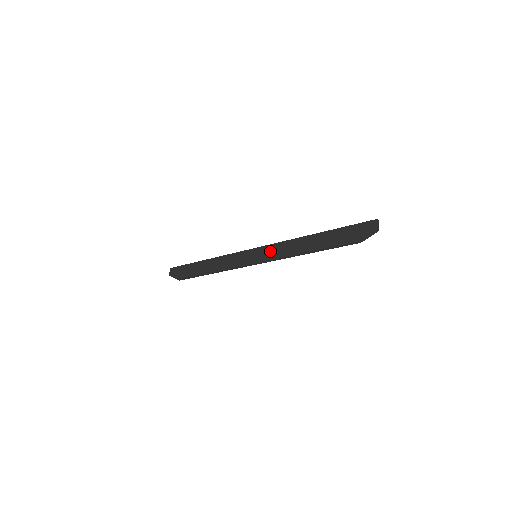
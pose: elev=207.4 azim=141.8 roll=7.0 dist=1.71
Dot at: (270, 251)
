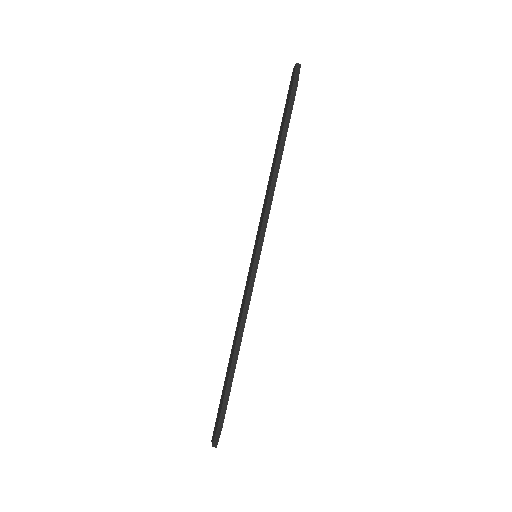
Dot at: (259, 227)
